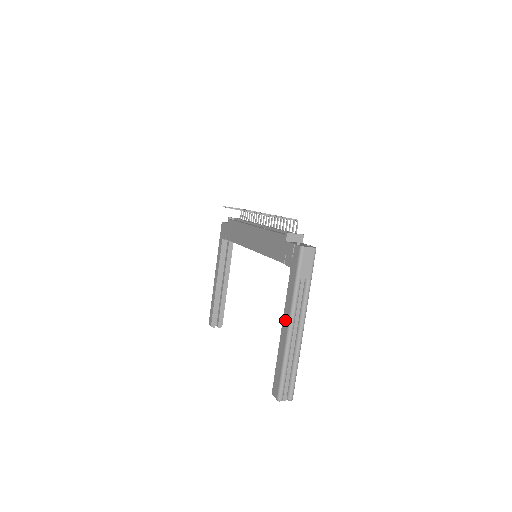
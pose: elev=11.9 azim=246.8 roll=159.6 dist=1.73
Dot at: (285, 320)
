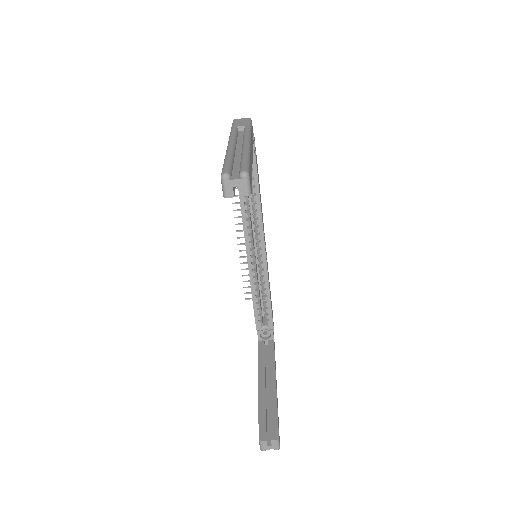
Dot at: occluded
